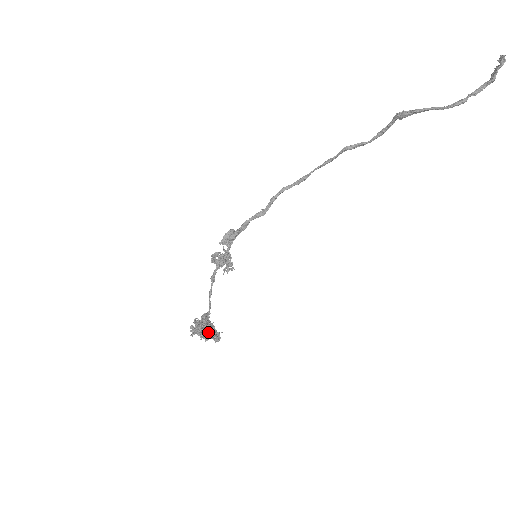
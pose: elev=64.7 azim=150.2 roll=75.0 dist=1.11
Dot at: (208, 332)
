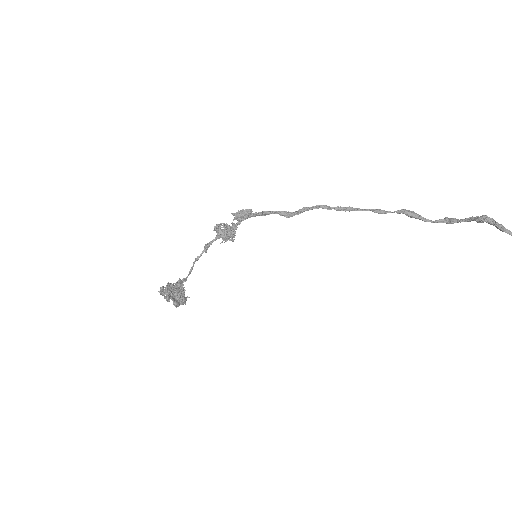
Dot at: (175, 297)
